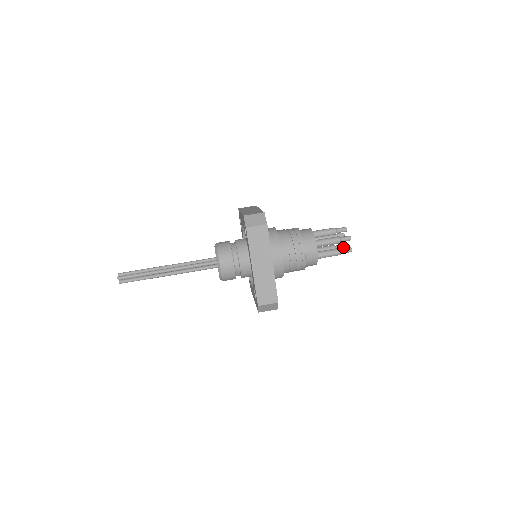
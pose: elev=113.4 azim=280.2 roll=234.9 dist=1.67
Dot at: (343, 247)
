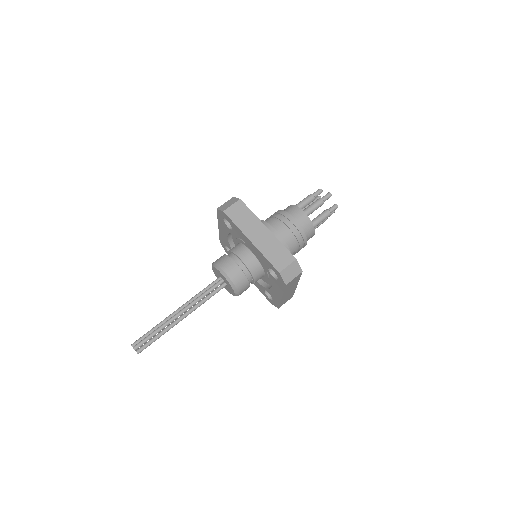
Dot at: occluded
